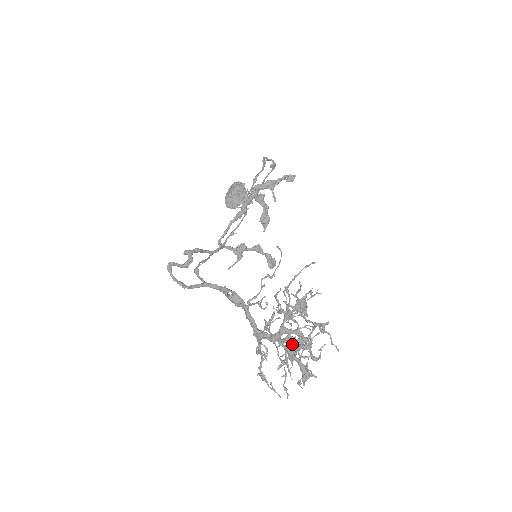
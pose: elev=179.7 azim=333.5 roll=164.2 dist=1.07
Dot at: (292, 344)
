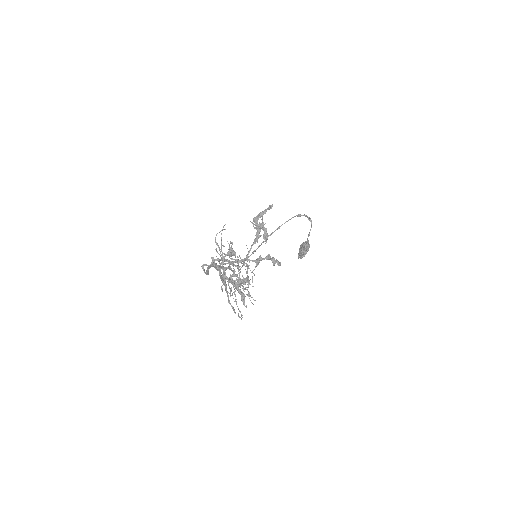
Dot at: occluded
